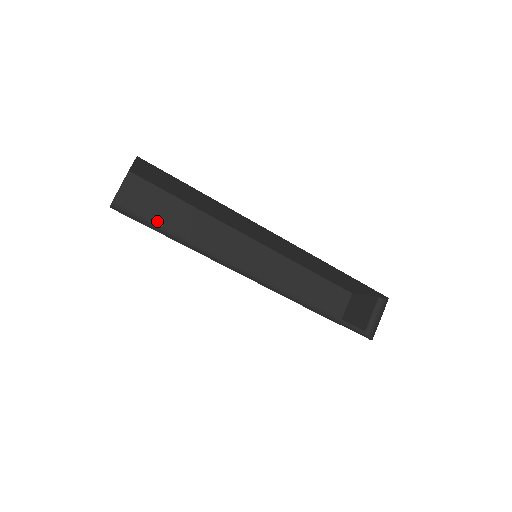
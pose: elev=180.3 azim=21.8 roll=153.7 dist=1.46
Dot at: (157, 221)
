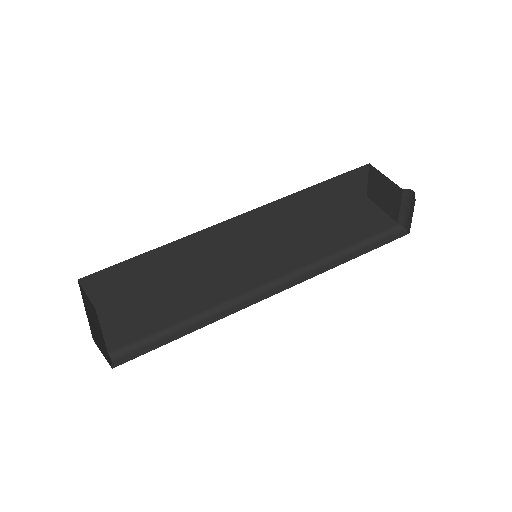
Dot at: (142, 282)
